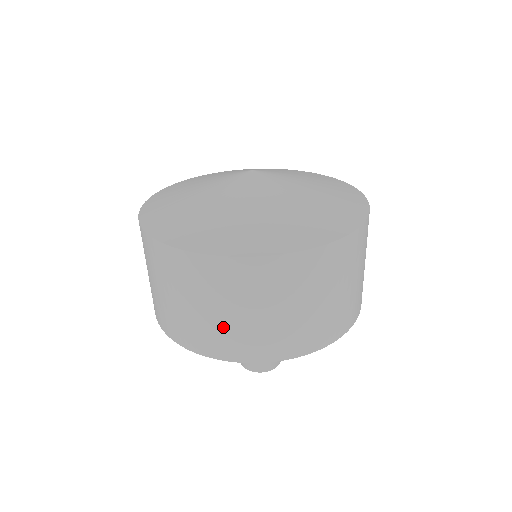
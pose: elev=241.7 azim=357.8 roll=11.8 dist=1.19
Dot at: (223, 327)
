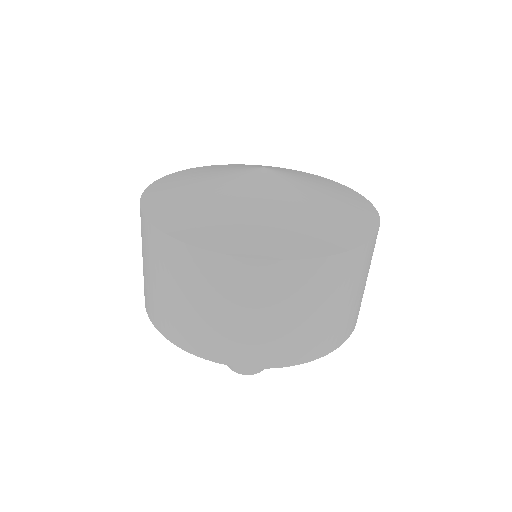
Dot at: (311, 329)
